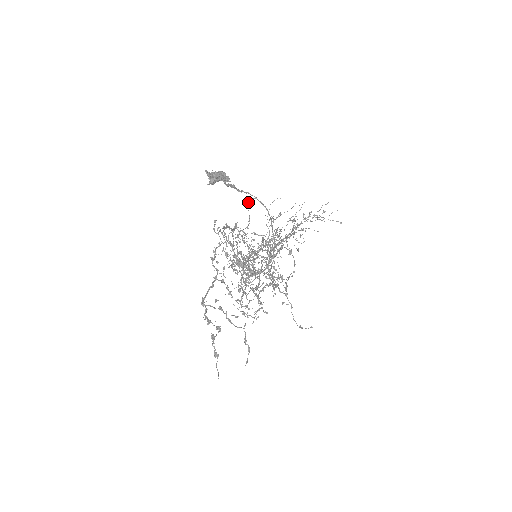
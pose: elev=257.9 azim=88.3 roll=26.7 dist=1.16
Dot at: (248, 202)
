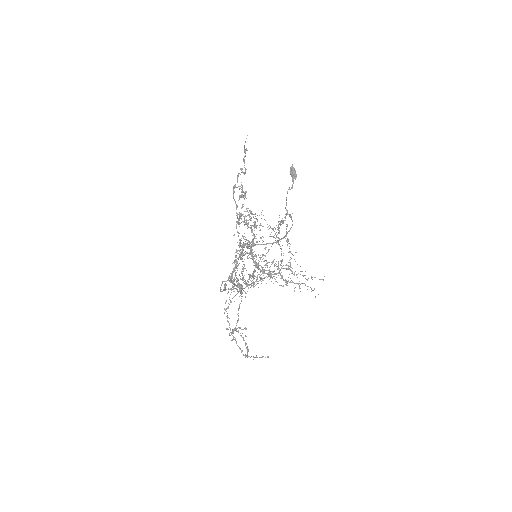
Dot at: occluded
